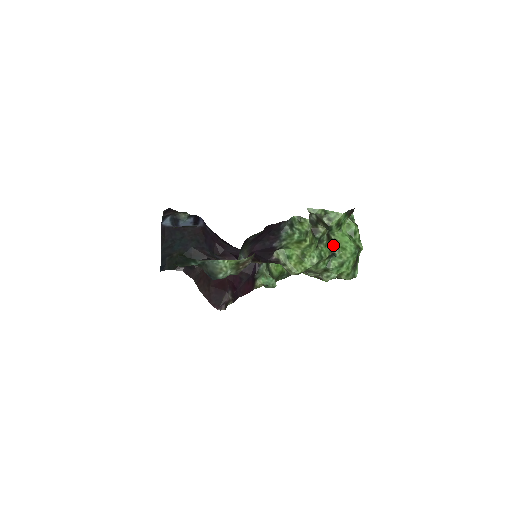
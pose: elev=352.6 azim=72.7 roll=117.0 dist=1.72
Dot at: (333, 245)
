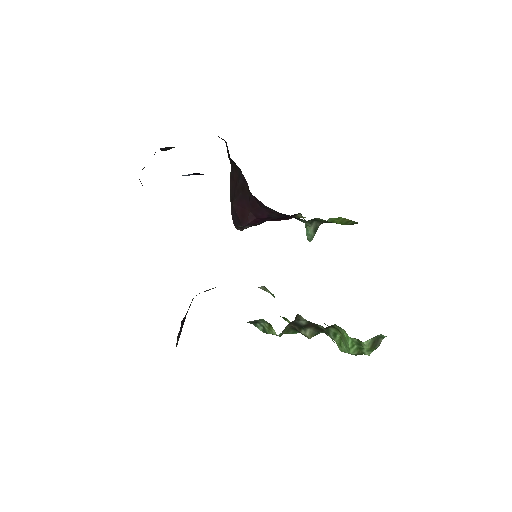
Dot at: (331, 331)
